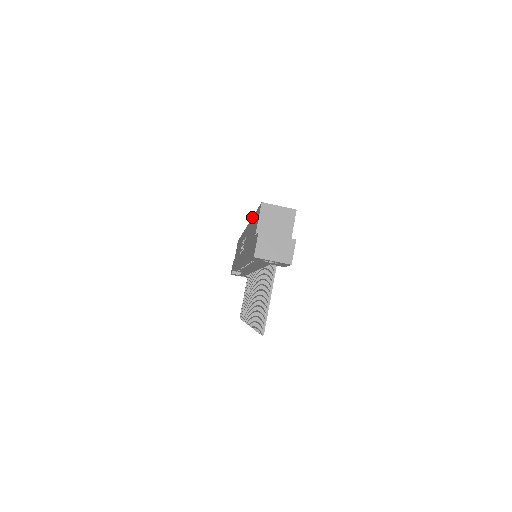
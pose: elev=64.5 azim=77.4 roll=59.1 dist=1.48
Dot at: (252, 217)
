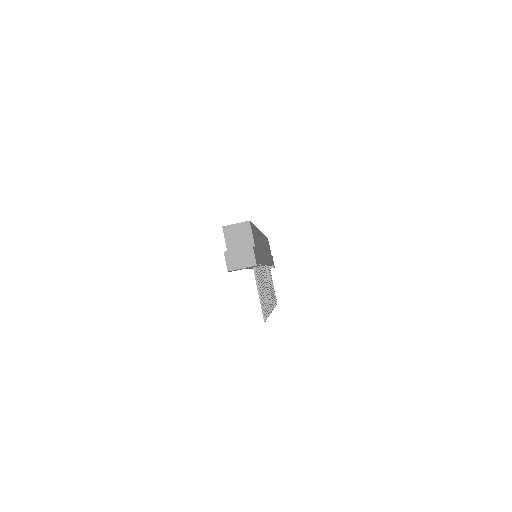
Dot at: occluded
